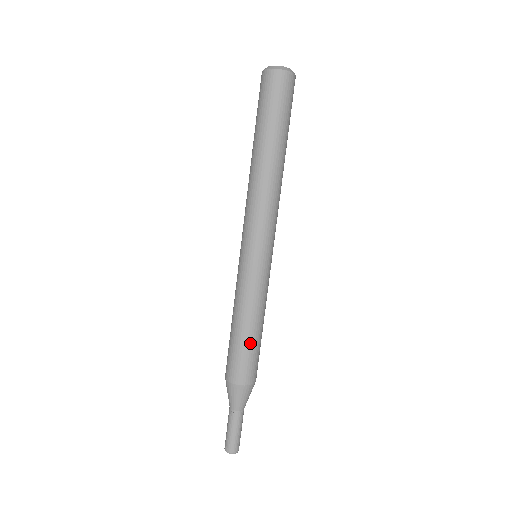
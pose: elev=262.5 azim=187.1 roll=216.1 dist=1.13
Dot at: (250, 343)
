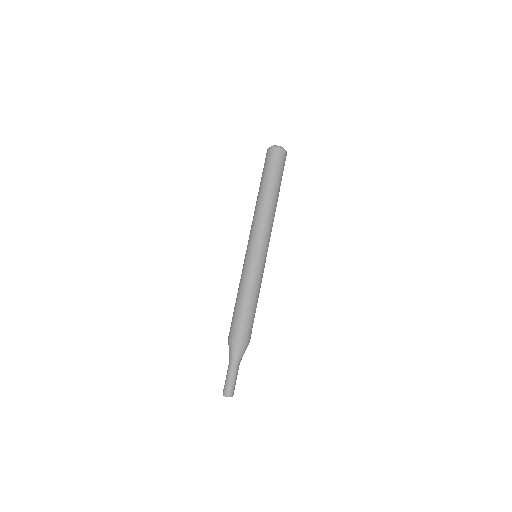
Dot at: (239, 309)
